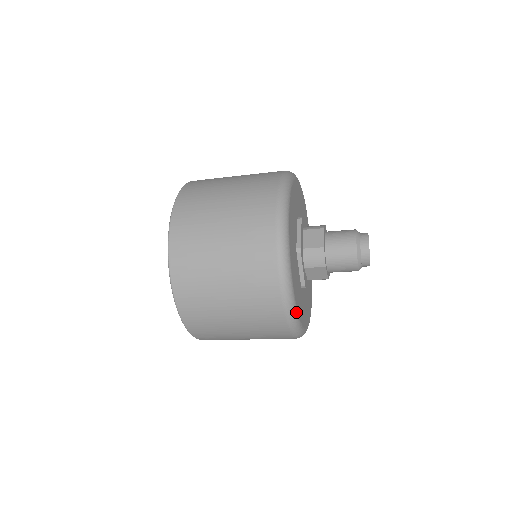
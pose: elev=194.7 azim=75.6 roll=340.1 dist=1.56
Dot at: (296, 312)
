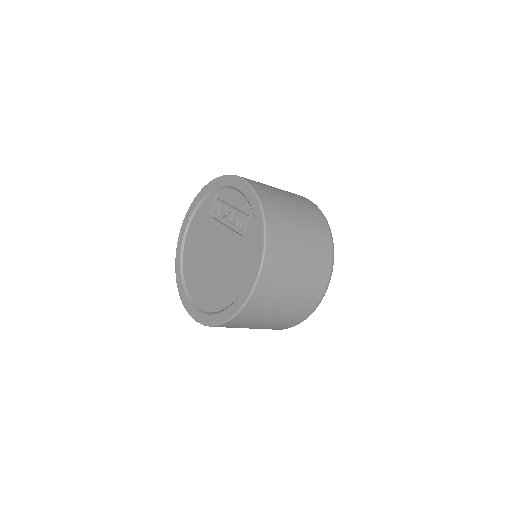
Dot at: occluded
